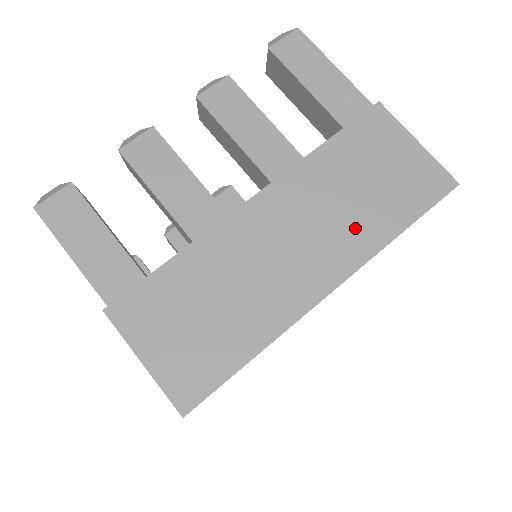
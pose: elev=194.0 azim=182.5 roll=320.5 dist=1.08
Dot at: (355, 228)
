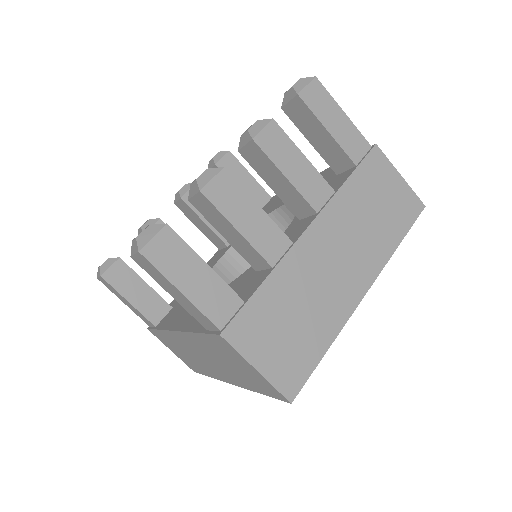
Dot at: (374, 244)
